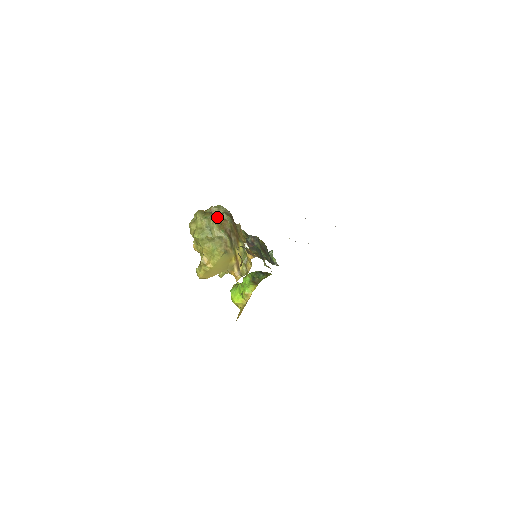
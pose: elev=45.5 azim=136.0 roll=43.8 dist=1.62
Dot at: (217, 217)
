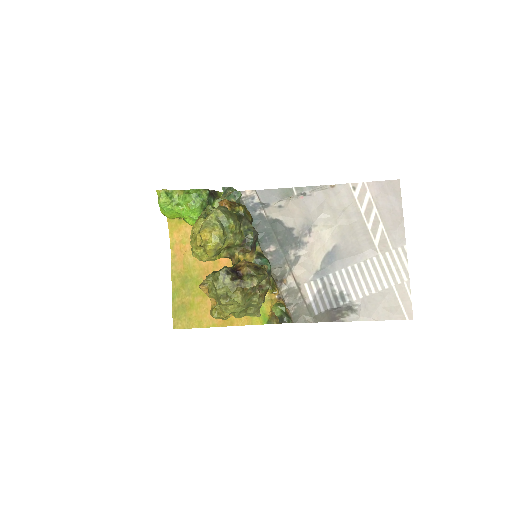
Dot at: (260, 293)
